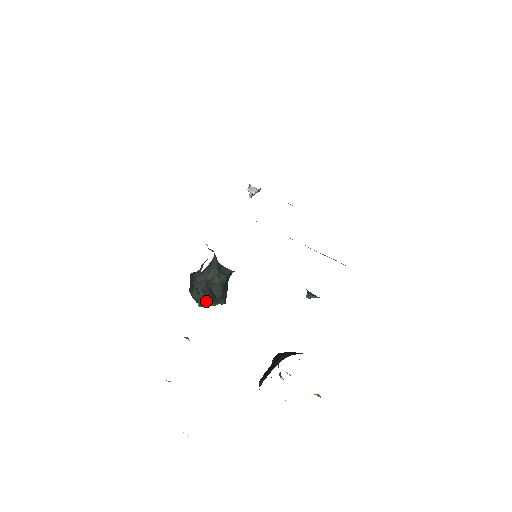
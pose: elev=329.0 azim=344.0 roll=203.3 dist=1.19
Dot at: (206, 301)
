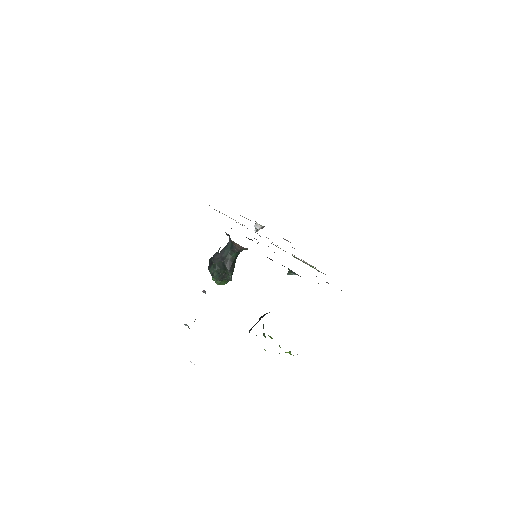
Dot at: (219, 275)
